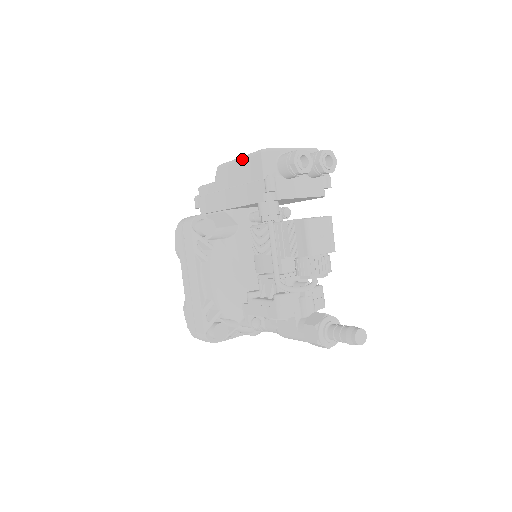
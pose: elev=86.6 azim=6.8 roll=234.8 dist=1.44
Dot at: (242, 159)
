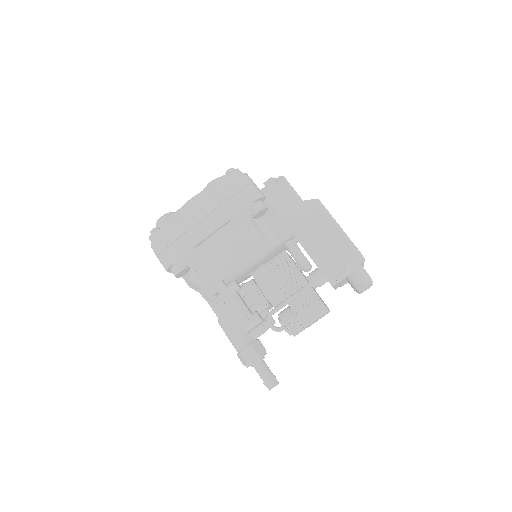
Dot at: (342, 233)
